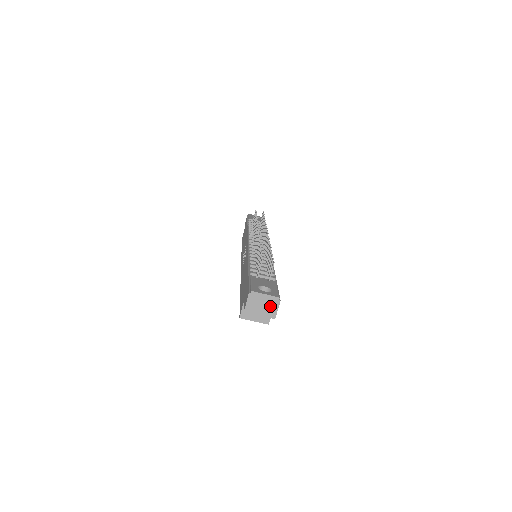
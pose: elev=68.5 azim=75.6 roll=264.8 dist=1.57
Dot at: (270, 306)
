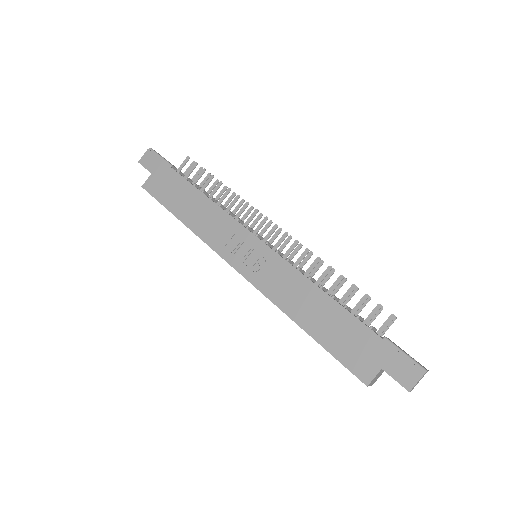
Dot at: occluded
